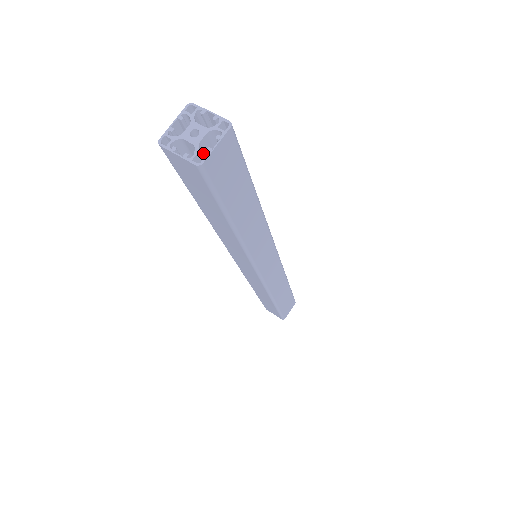
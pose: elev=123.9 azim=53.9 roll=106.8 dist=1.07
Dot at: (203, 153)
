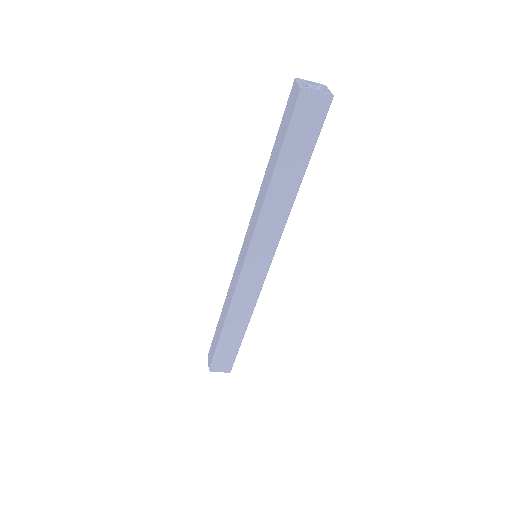
Dot at: occluded
